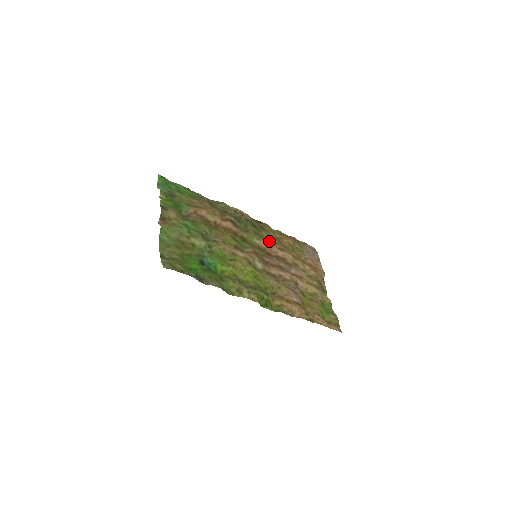
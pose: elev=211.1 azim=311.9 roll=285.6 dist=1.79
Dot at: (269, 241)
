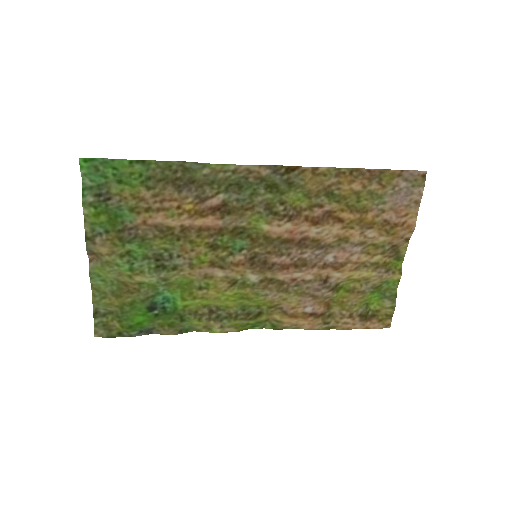
Dot at: (300, 207)
